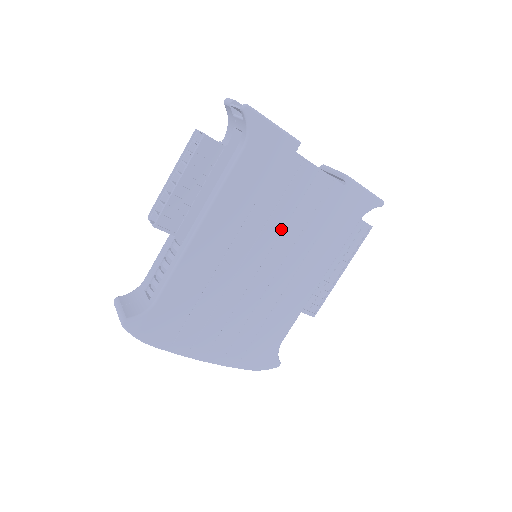
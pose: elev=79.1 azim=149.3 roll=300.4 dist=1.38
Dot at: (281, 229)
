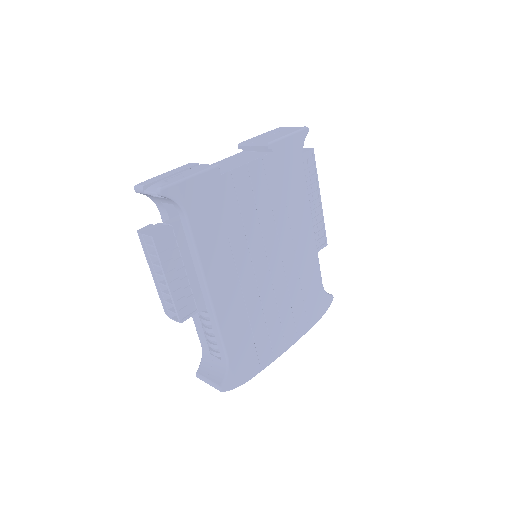
Dot at: (259, 229)
